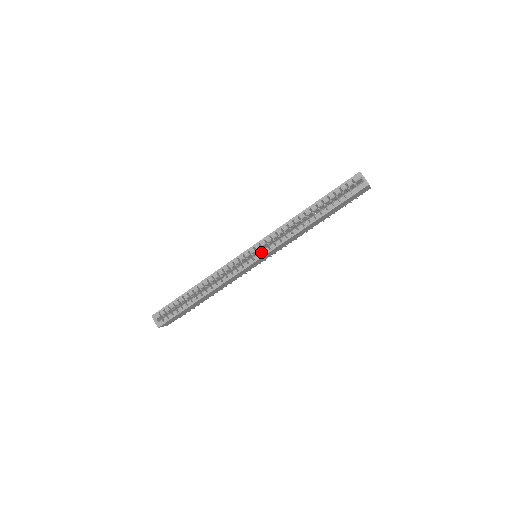
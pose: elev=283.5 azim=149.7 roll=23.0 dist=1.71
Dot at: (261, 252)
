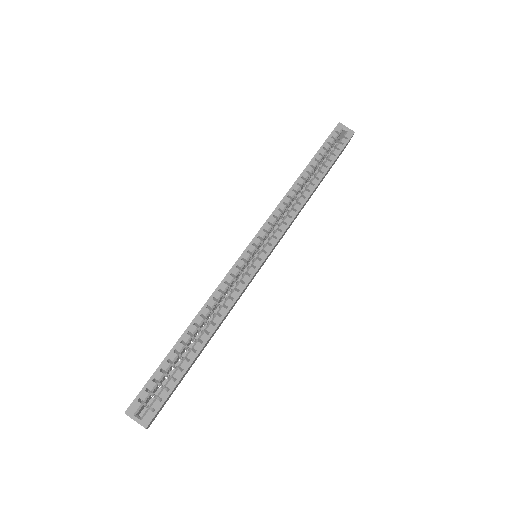
Dot at: (271, 239)
